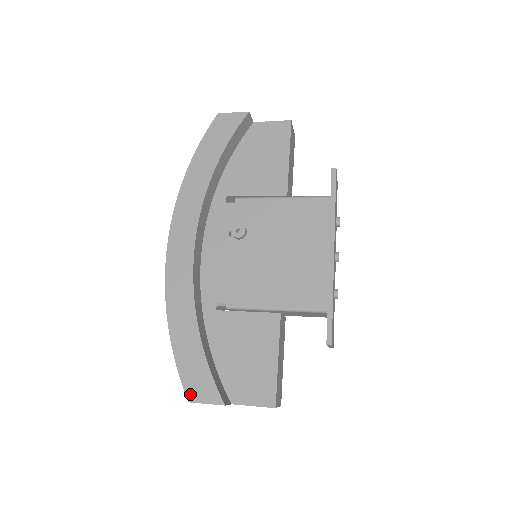
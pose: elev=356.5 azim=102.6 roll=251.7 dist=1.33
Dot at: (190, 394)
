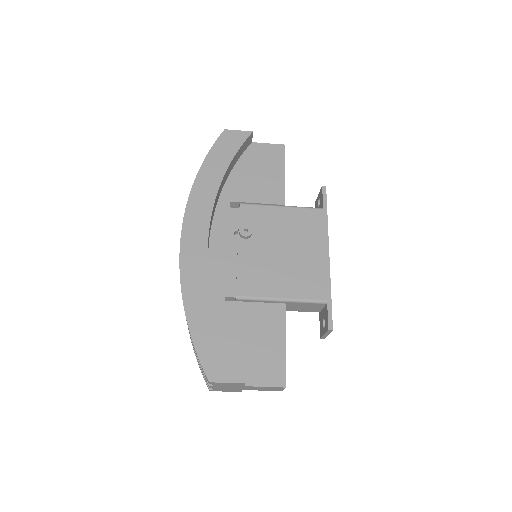
Dot at: (210, 374)
